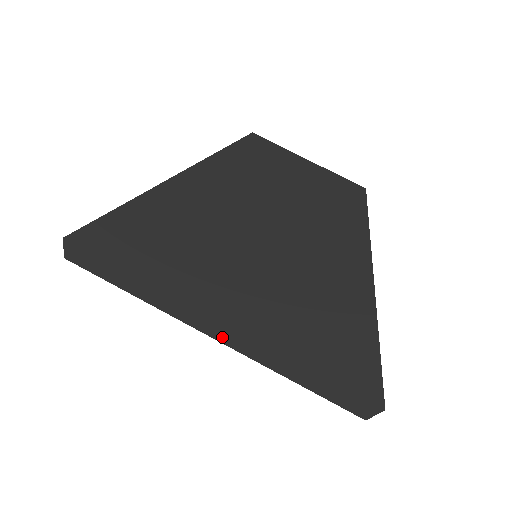
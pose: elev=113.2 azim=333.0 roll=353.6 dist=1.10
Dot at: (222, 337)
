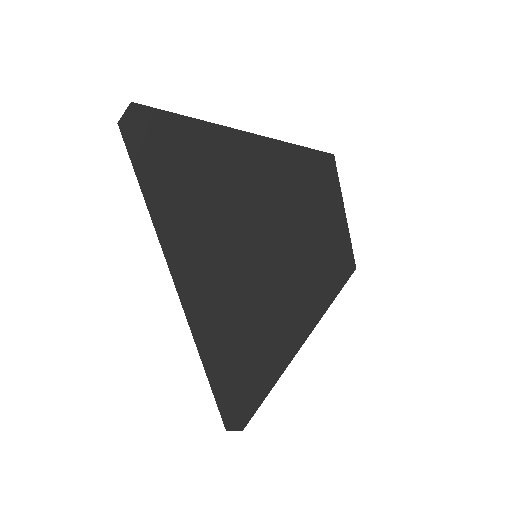
Dot at: (187, 304)
